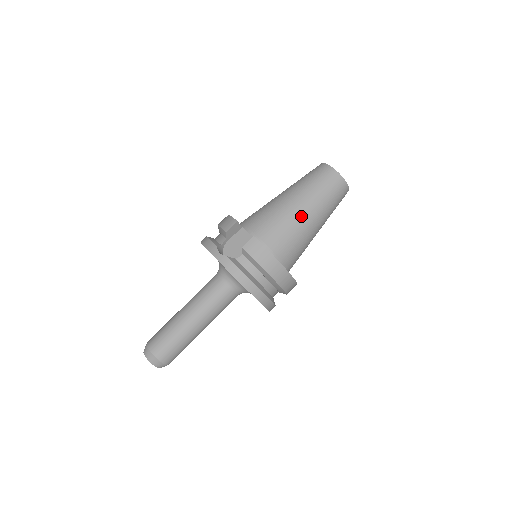
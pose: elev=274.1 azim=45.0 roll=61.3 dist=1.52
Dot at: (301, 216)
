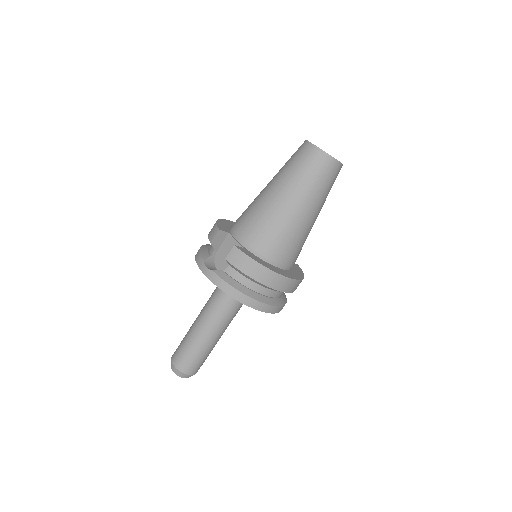
Dot at: (286, 210)
